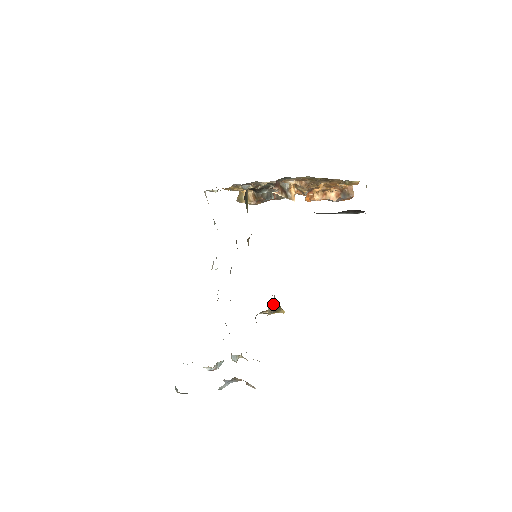
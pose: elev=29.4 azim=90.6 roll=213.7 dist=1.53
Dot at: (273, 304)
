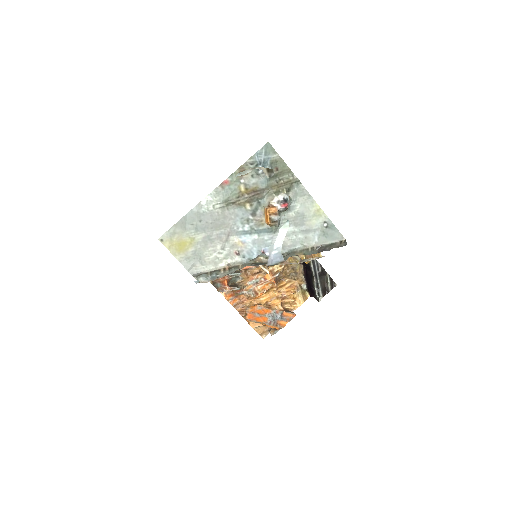
Dot at: occluded
